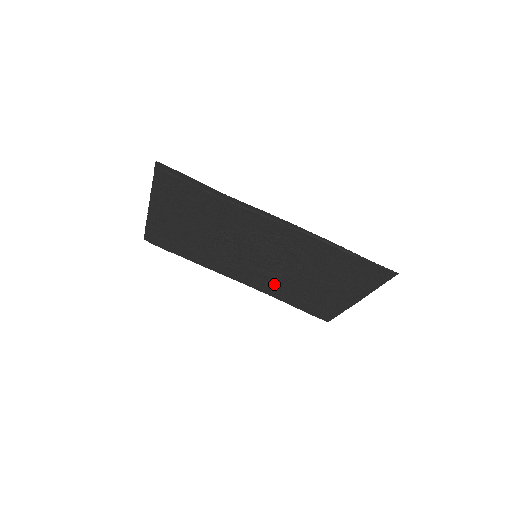
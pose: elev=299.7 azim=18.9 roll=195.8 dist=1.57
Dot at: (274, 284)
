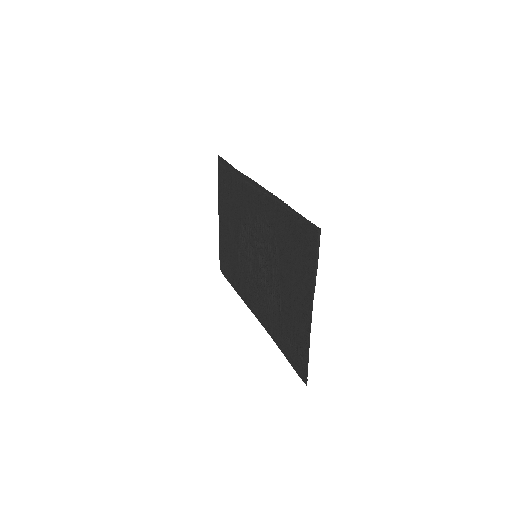
Dot at: (269, 307)
